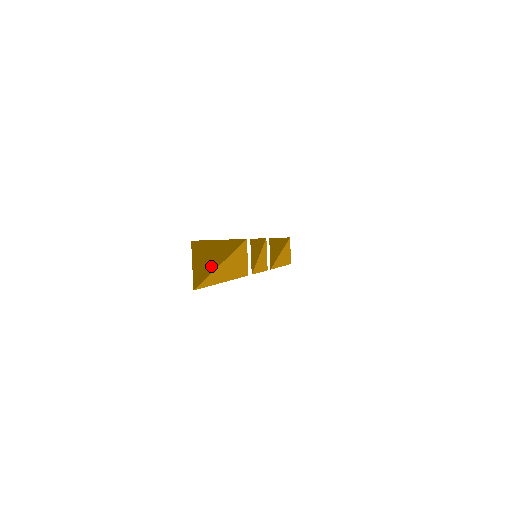
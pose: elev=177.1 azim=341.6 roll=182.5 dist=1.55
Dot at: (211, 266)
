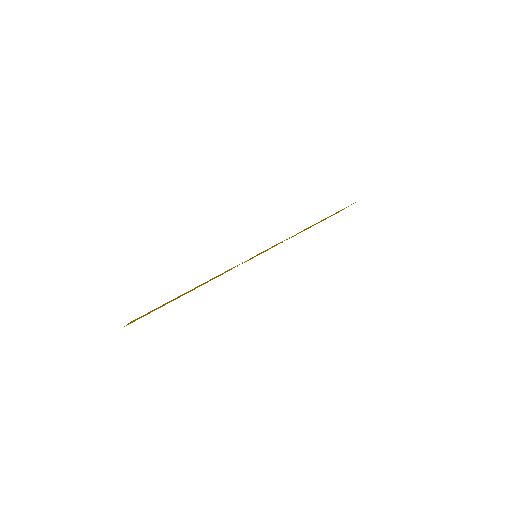
Dot at: (159, 307)
